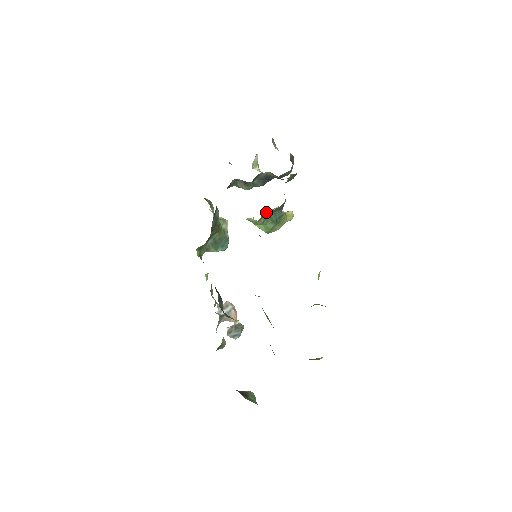
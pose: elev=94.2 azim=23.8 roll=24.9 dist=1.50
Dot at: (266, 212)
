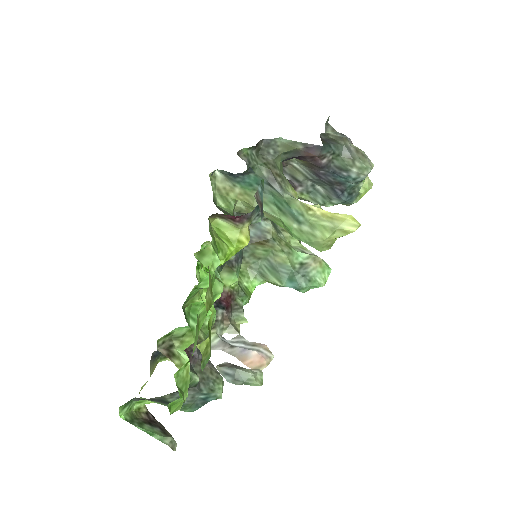
Dot at: (229, 177)
